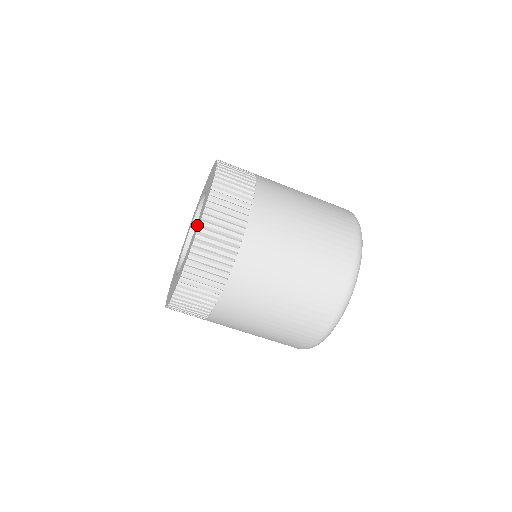
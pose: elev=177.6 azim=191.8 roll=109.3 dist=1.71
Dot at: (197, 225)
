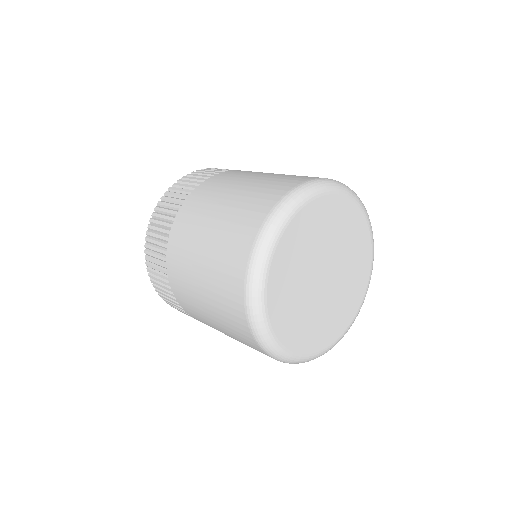
Dot at: occluded
